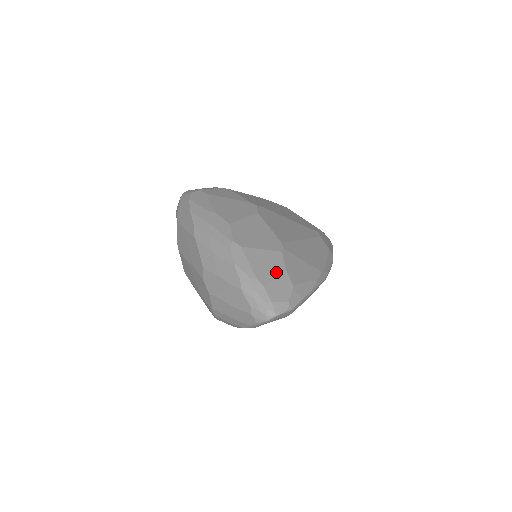
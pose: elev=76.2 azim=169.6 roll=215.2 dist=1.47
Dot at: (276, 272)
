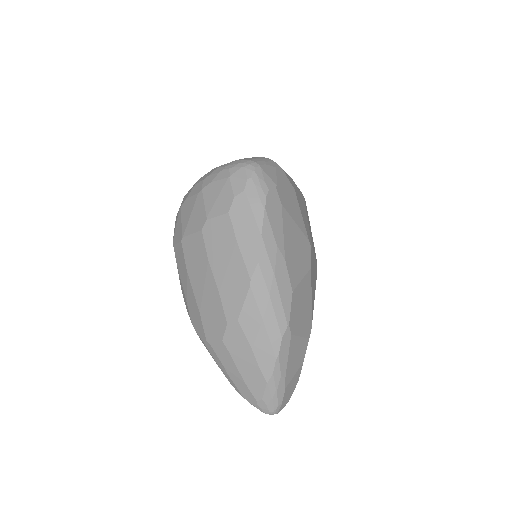
Dot at: (298, 367)
